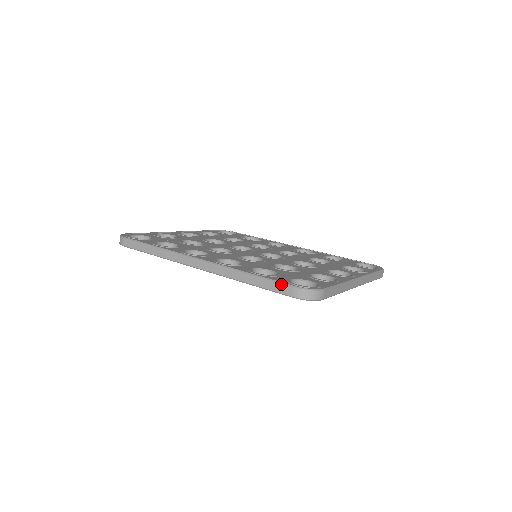
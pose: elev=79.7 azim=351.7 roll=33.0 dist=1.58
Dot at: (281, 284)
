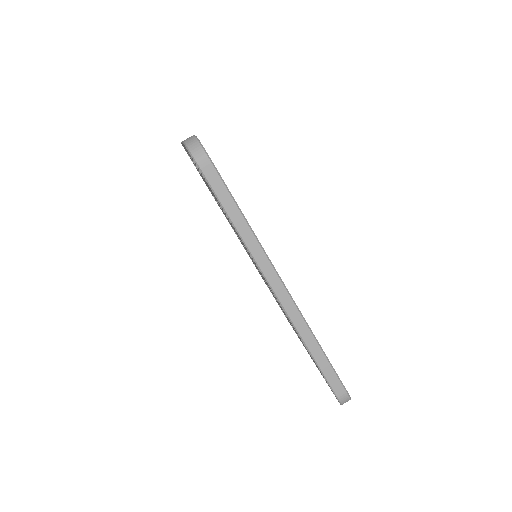
Dot at: (339, 380)
